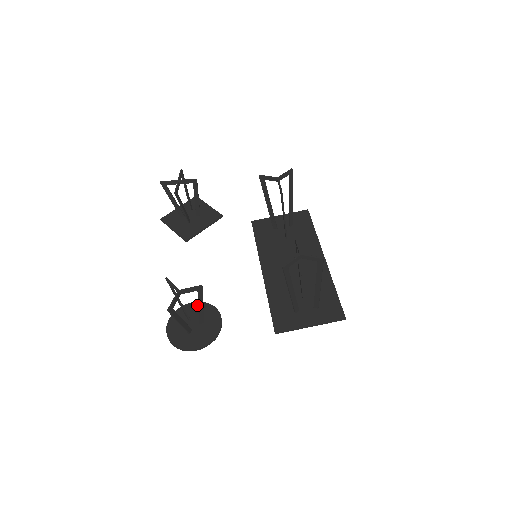
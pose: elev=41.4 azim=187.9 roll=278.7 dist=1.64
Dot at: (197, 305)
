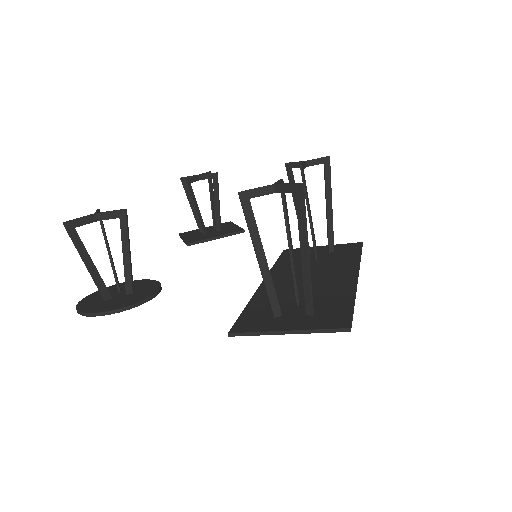
Dot at: (142, 281)
